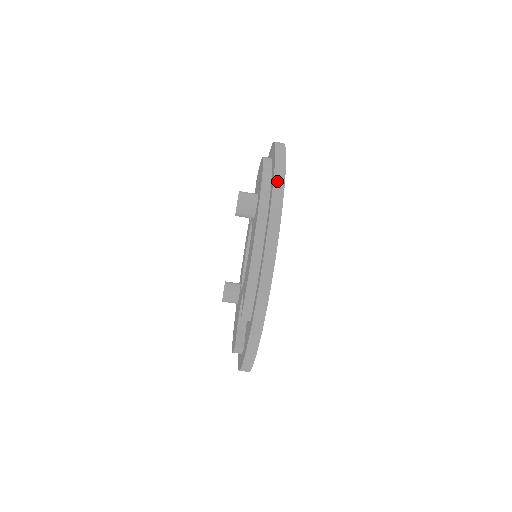
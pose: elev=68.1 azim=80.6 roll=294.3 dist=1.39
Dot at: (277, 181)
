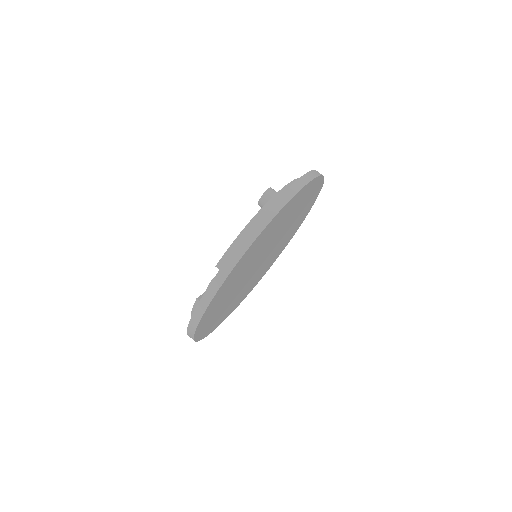
Dot at: (303, 179)
